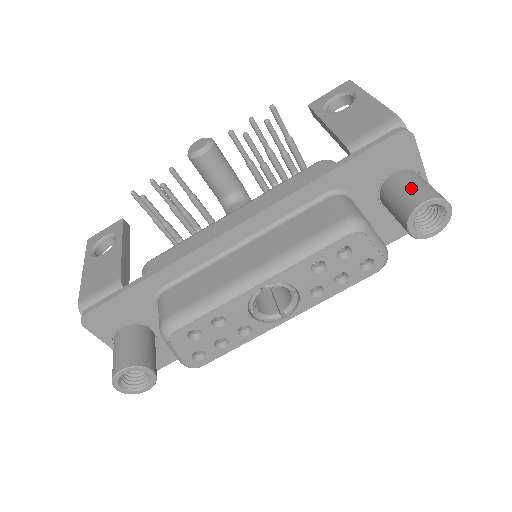
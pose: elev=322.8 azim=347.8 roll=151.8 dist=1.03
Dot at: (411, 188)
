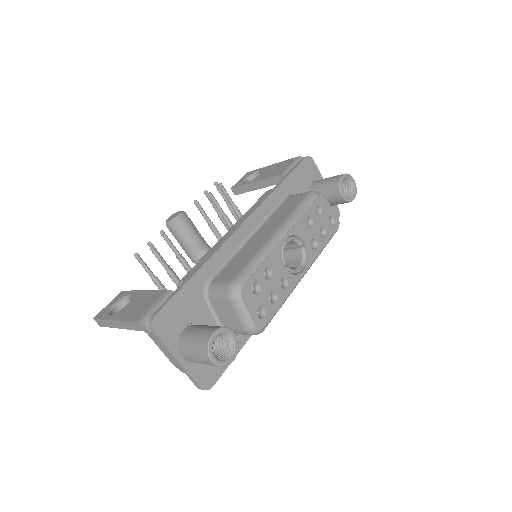
Dot at: (329, 178)
